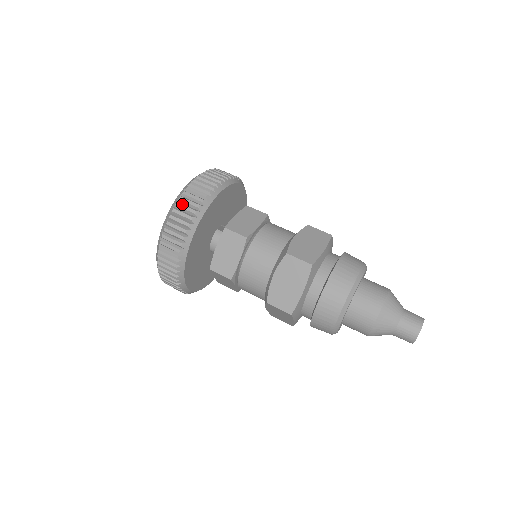
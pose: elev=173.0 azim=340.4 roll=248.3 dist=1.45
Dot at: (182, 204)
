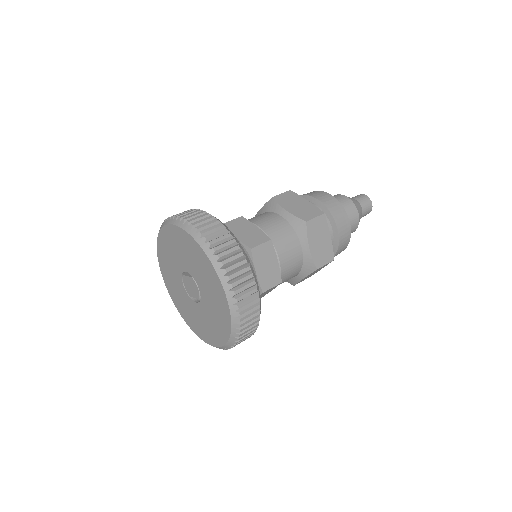
Dot at: (226, 259)
